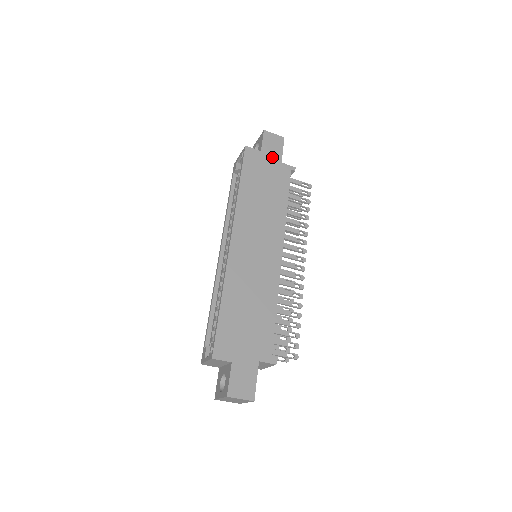
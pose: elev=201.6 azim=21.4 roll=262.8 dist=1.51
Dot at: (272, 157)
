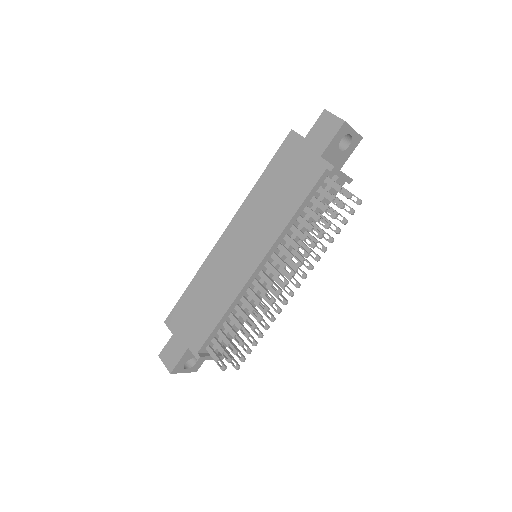
Dot at: (313, 148)
